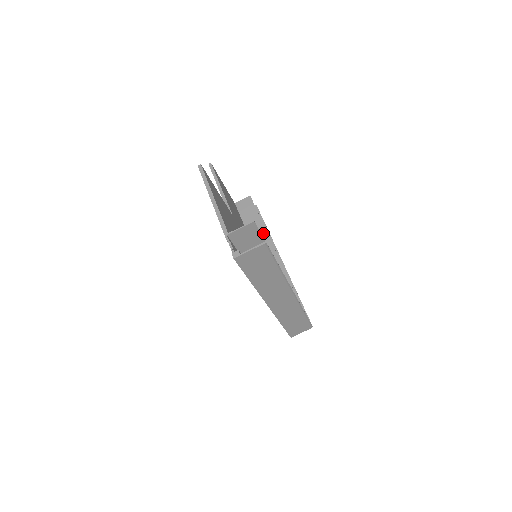
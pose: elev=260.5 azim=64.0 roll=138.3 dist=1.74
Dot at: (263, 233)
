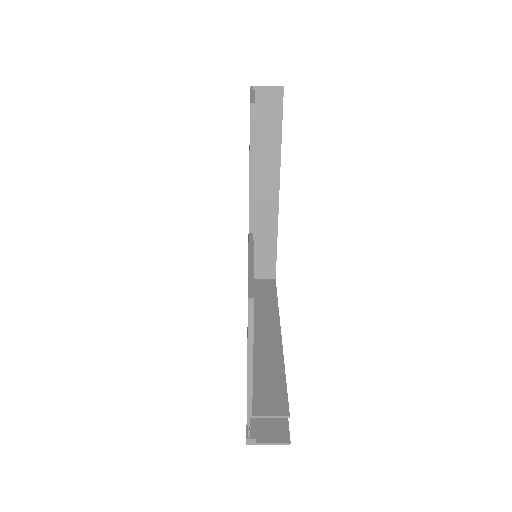
Dot at: (274, 170)
